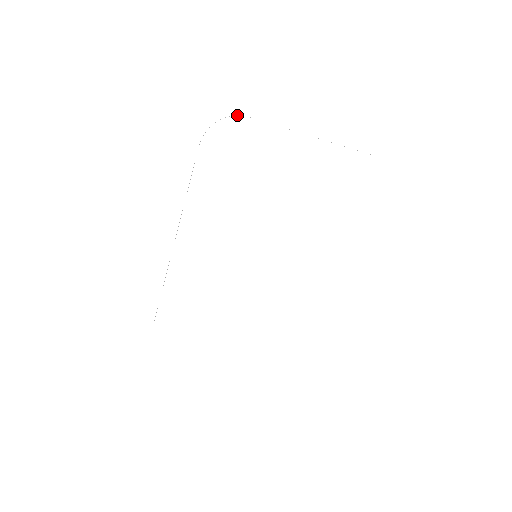
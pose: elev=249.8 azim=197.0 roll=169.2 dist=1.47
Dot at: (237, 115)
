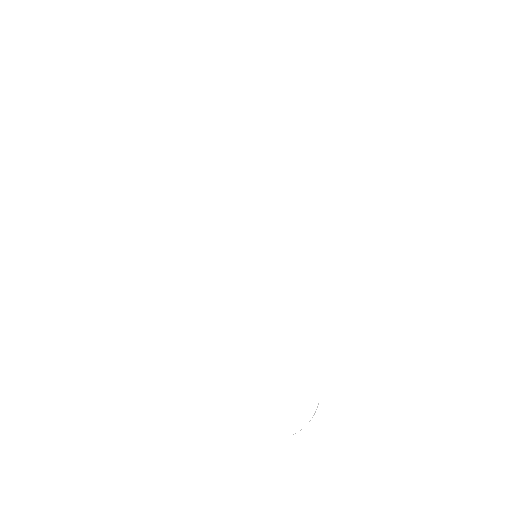
Dot at: occluded
